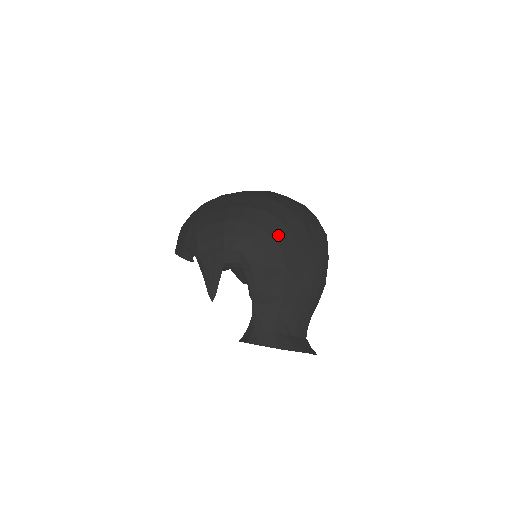
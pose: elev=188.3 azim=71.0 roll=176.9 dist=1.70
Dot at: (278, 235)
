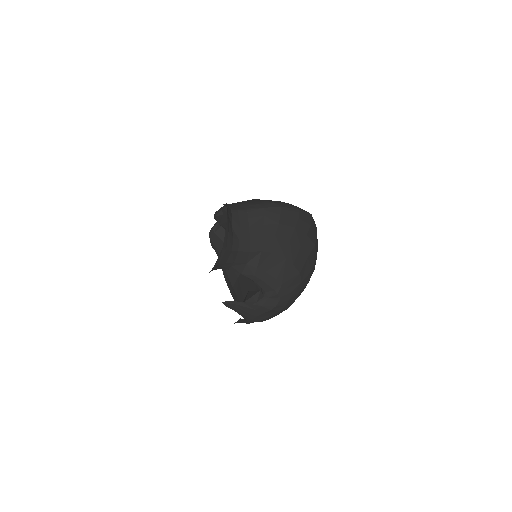
Dot at: occluded
